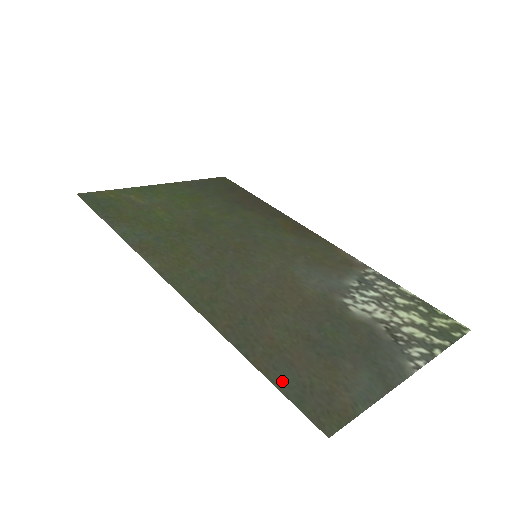
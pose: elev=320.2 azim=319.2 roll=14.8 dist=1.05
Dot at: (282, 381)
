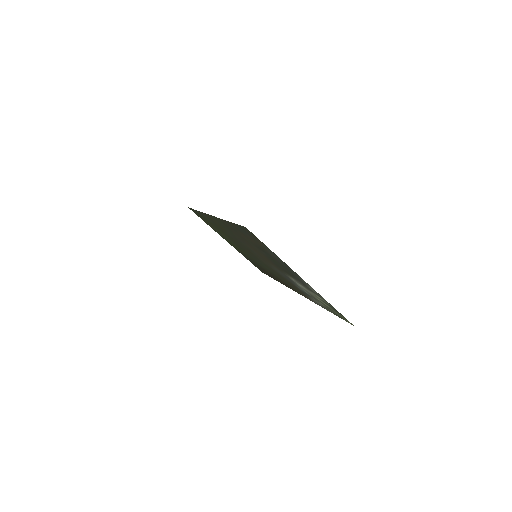
Dot at: (238, 227)
